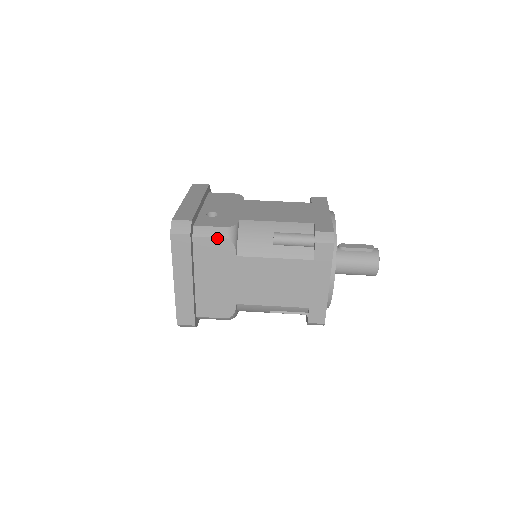
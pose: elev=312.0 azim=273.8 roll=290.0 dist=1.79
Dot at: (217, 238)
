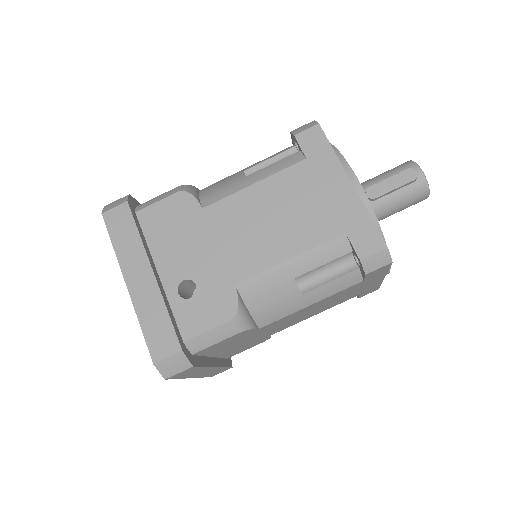
Dot at: (227, 339)
